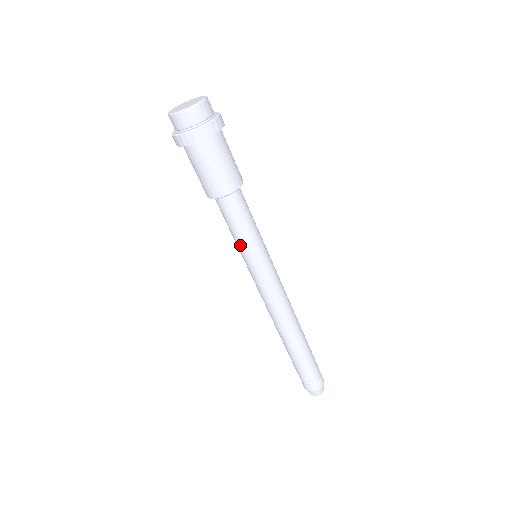
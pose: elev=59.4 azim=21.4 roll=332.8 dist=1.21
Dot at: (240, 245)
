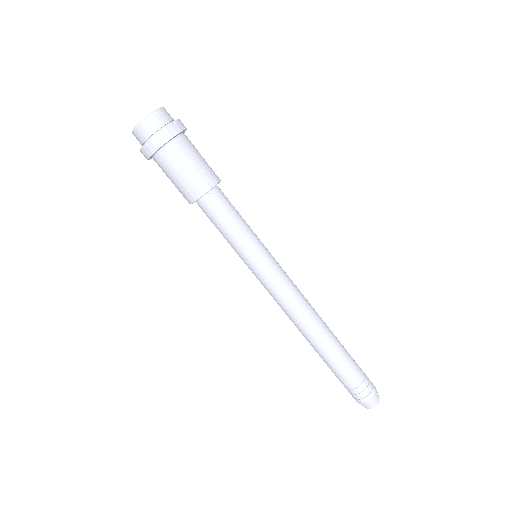
Dot at: (231, 246)
